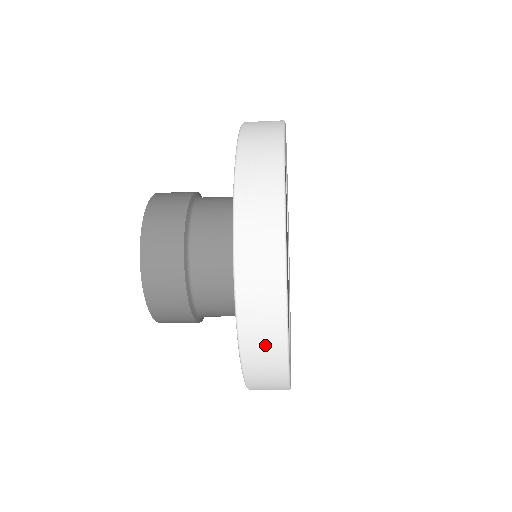
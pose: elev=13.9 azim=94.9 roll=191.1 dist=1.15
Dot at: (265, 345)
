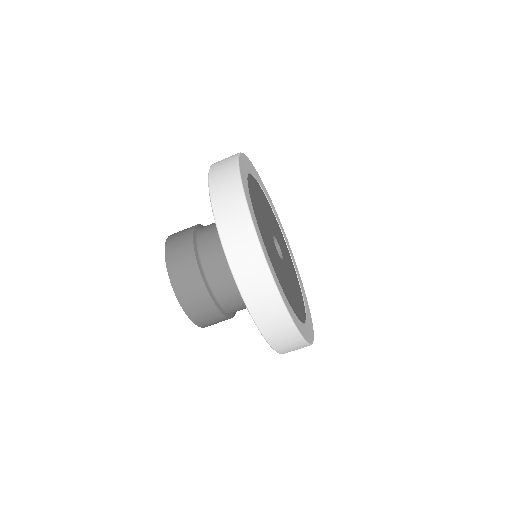
Dot at: (225, 162)
